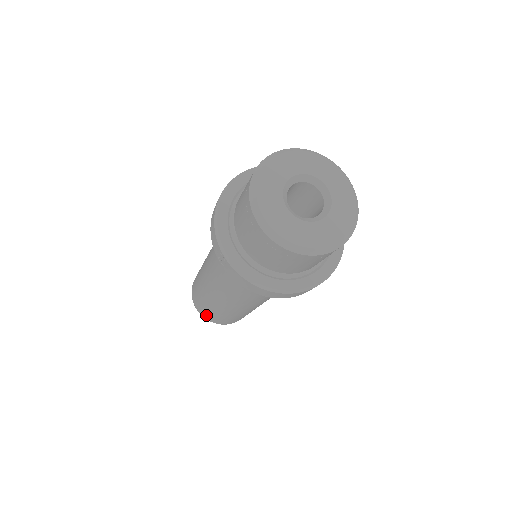
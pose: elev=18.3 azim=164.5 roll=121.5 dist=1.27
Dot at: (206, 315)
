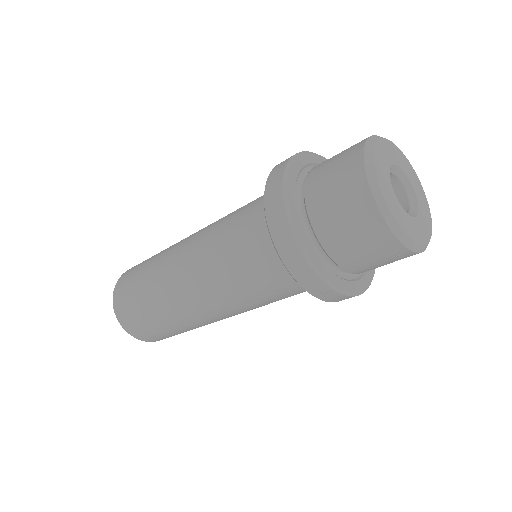
Dot at: occluded
